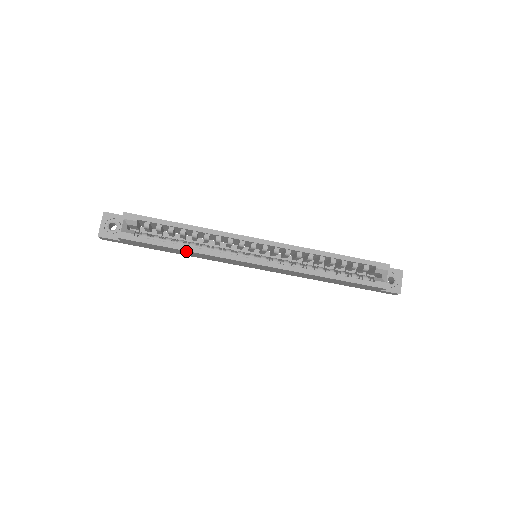
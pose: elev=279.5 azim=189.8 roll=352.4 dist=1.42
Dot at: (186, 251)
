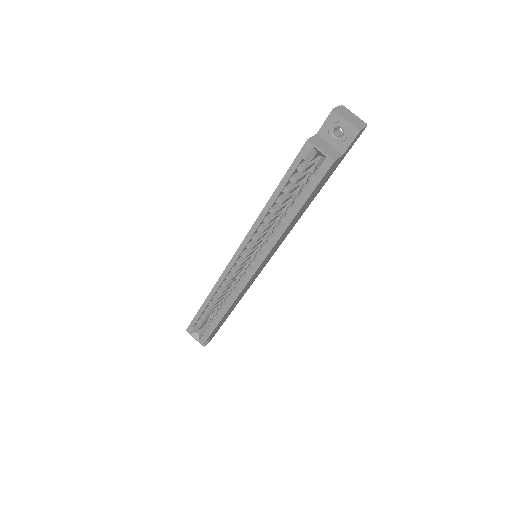
Dot at: (226, 313)
